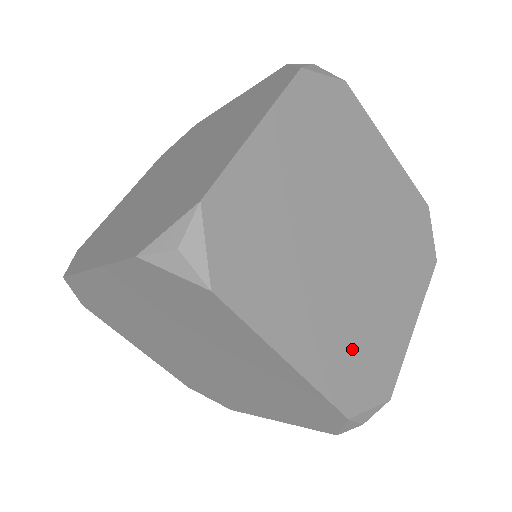
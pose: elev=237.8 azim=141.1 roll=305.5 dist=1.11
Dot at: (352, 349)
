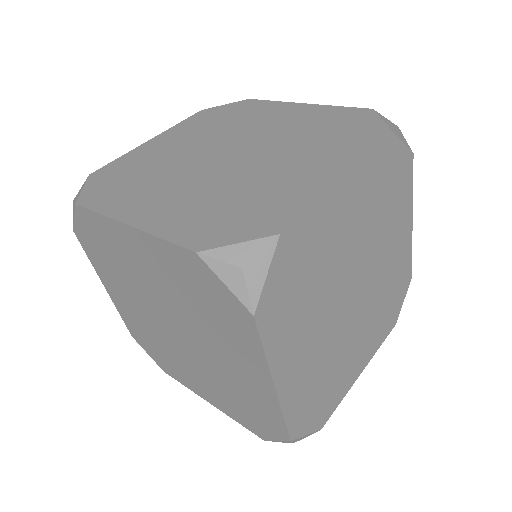
Dot at: (317, 385)
